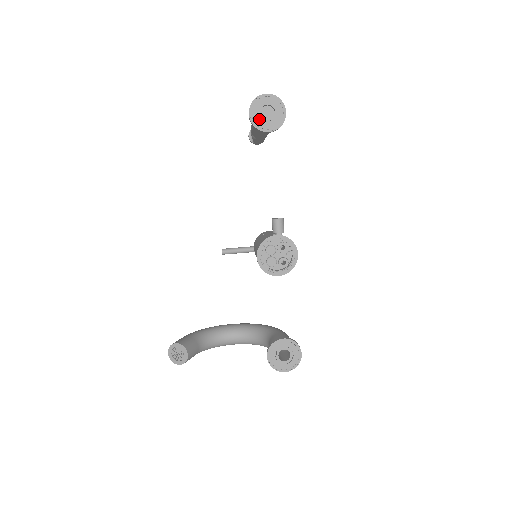
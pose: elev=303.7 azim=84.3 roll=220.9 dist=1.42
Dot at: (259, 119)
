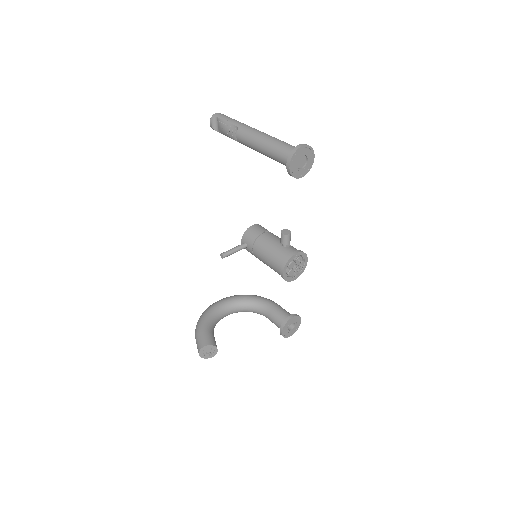
Dot at: (296, 169)
